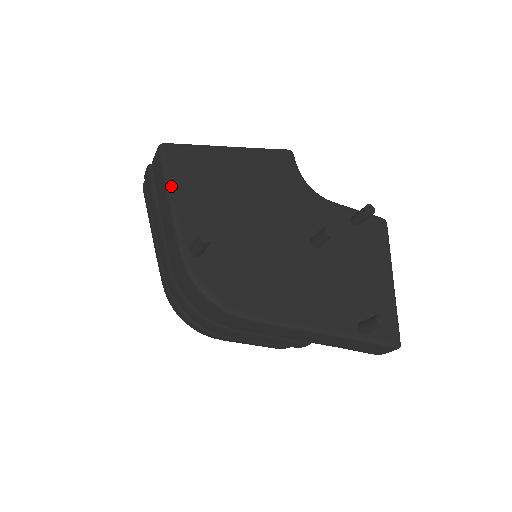
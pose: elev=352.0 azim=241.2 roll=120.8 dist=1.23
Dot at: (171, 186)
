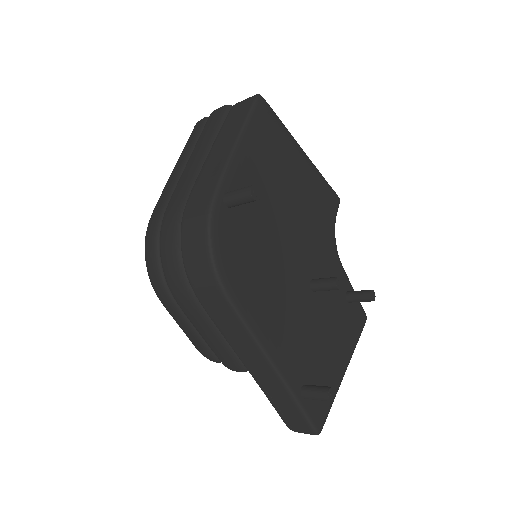
Dot at: (246, 132)
